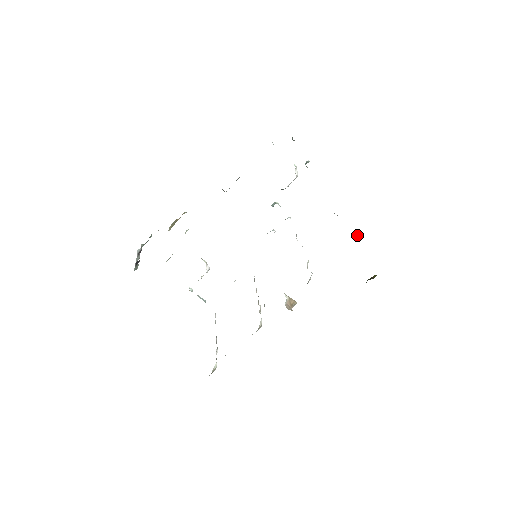
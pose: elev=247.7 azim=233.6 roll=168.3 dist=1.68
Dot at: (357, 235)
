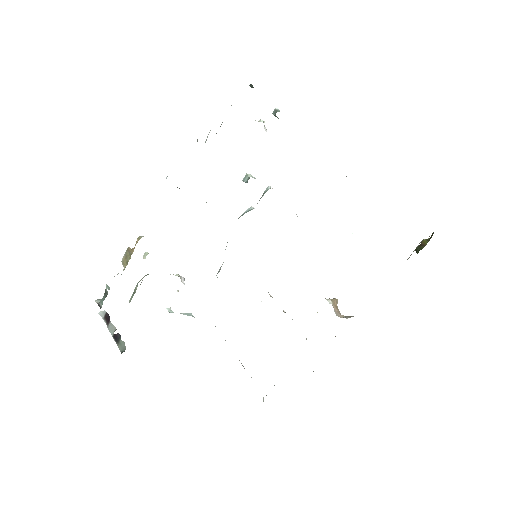
Dot at: occluded
